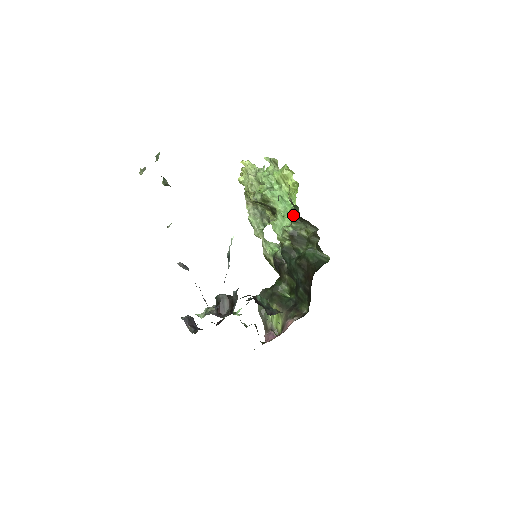
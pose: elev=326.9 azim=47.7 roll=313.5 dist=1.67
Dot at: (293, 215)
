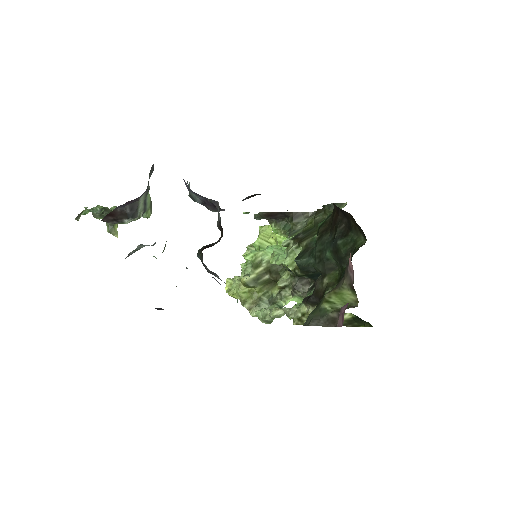
Dot at: occluded
